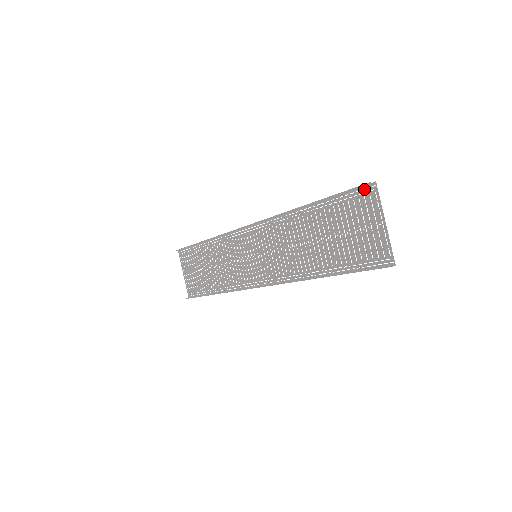
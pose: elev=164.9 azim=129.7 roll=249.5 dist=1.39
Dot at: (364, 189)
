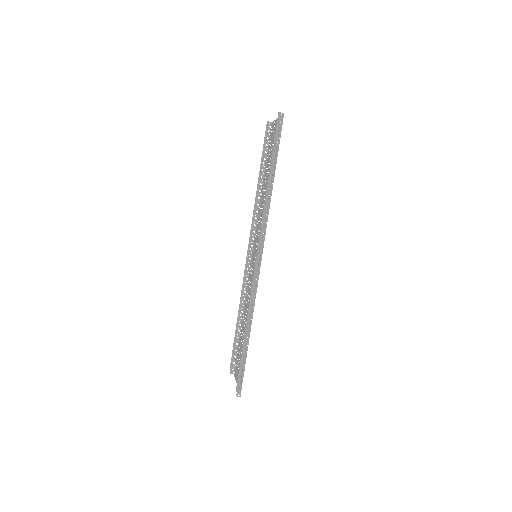
Dot at: (271, 132)
